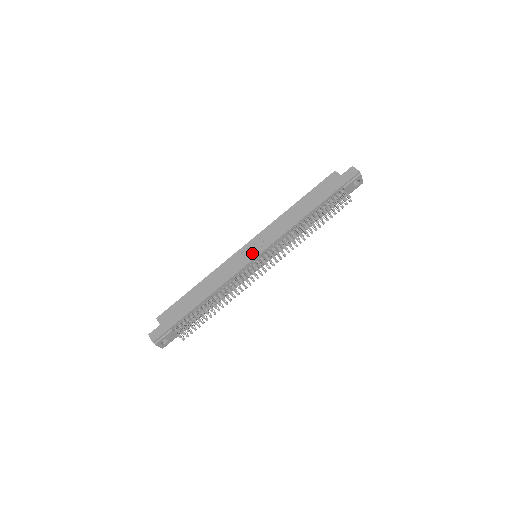
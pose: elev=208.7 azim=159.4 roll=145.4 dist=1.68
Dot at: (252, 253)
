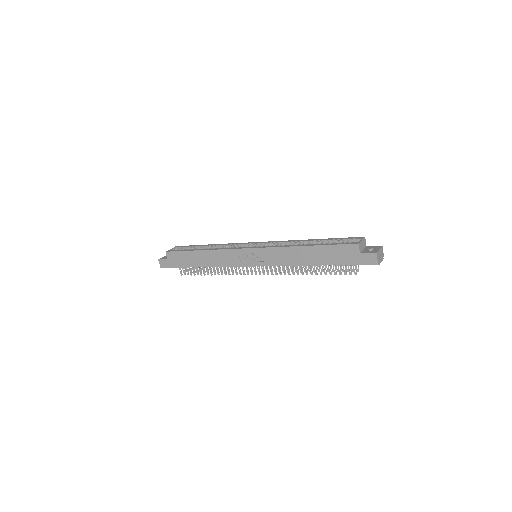
Dot at: (250, 260)
